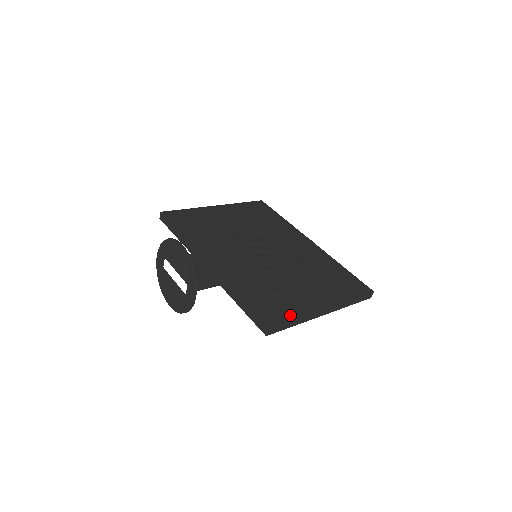
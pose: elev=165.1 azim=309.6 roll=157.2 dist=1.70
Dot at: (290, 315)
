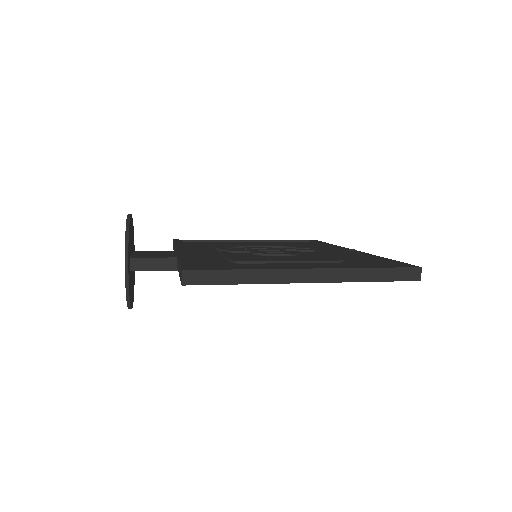
Dot at: (234, 267)
